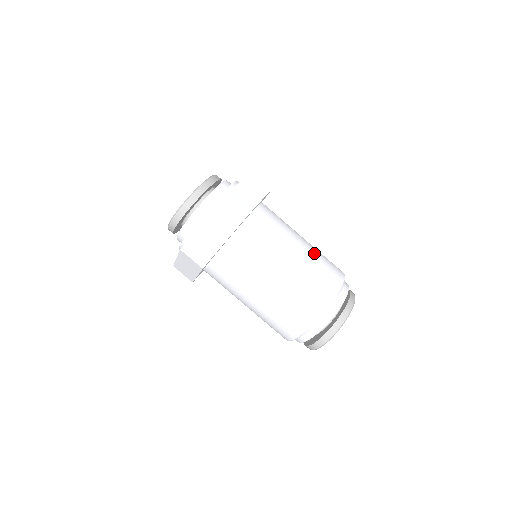
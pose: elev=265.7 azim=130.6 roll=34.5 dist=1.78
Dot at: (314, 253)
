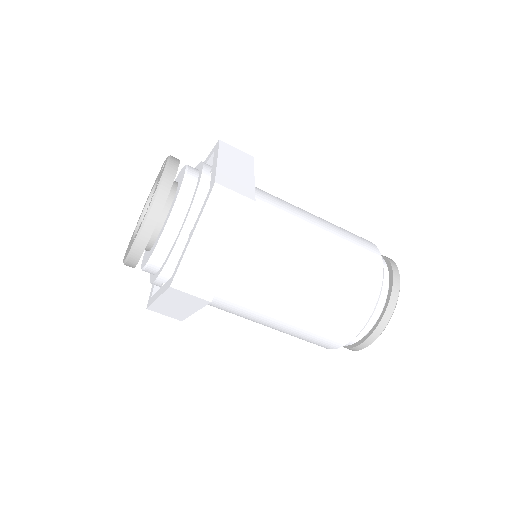
Dot at: (330, 282)
